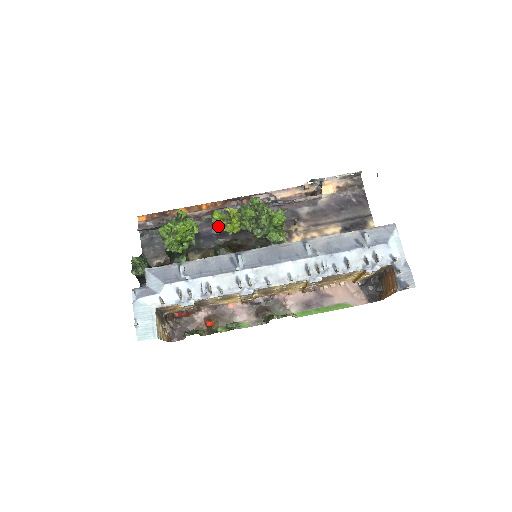
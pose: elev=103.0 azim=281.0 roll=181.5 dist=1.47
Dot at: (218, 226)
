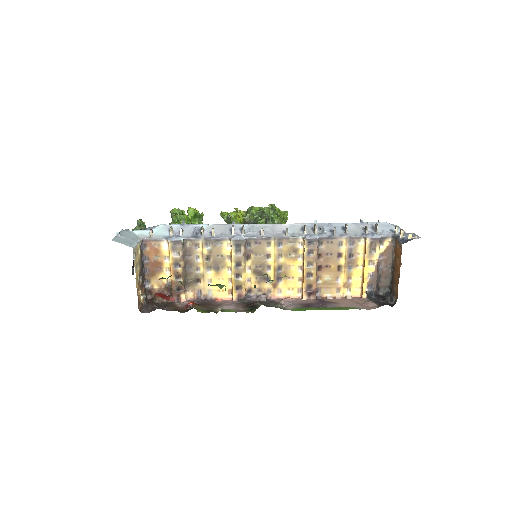
Dot at: (225, 219)
